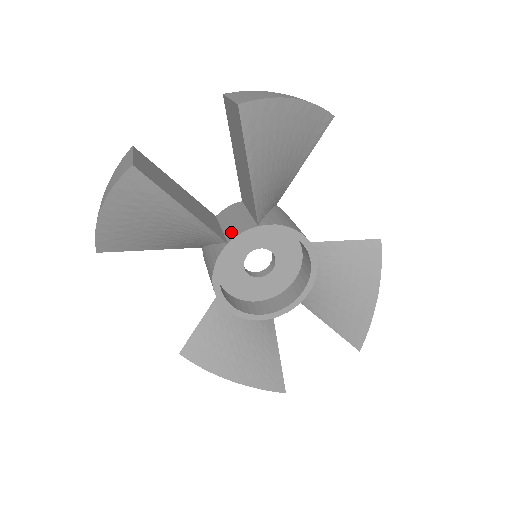
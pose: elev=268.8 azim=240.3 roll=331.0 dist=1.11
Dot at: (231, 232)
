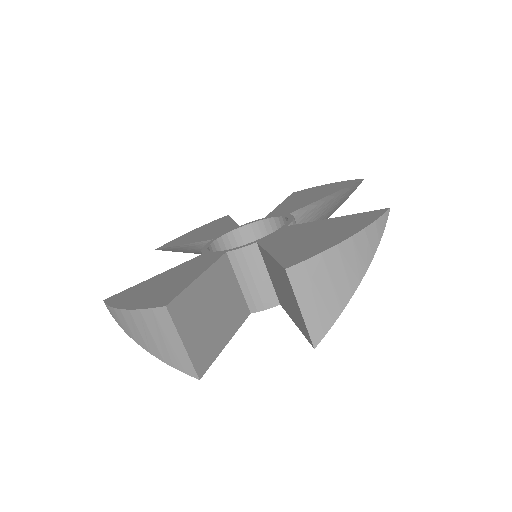
Dot at: (253, 301)
